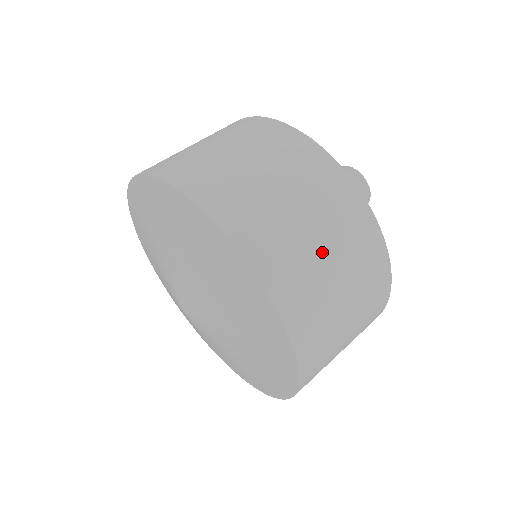
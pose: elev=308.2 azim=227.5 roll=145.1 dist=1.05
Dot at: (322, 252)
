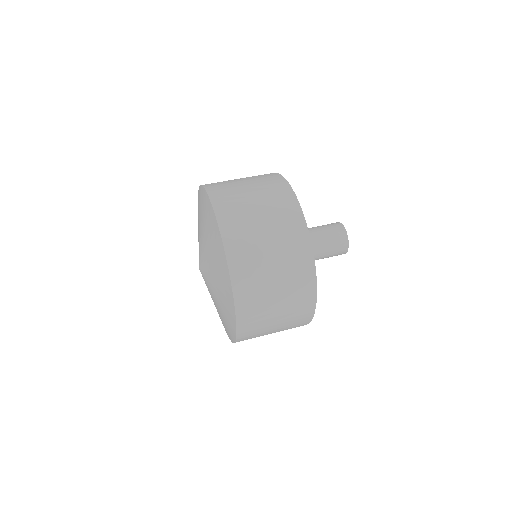
Dot at: (267, 246)
